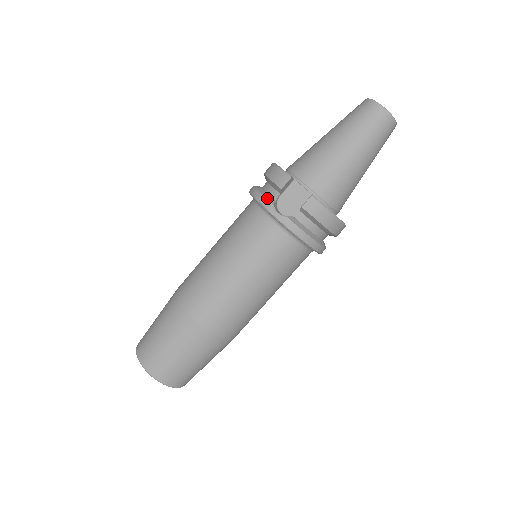
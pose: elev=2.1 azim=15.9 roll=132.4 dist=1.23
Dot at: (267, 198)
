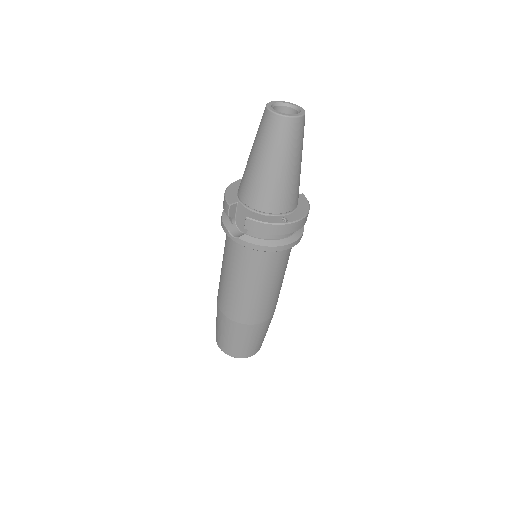
Dot at: (225, 224)
